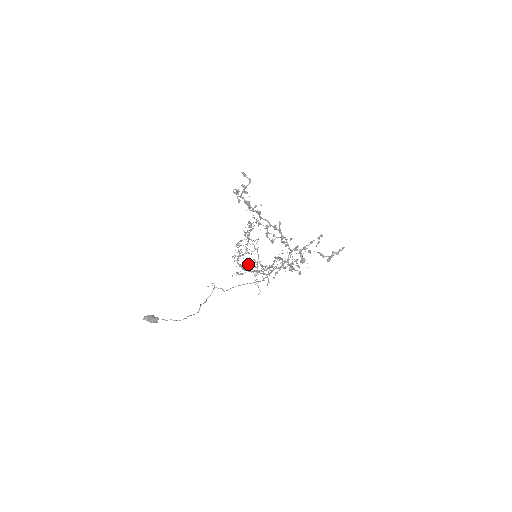
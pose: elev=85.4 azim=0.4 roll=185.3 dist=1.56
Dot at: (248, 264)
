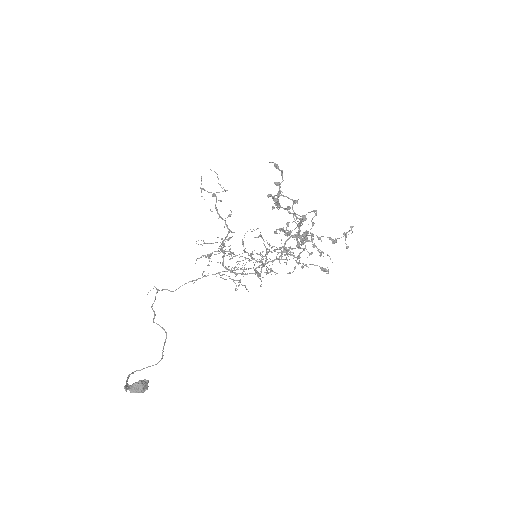
Dot at: occluded
